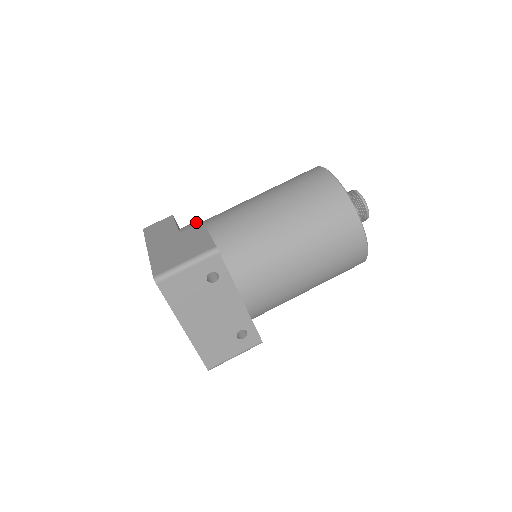
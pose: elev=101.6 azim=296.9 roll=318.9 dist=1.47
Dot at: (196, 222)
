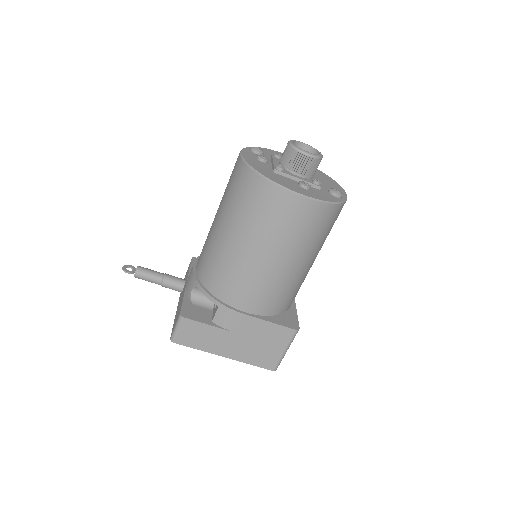
Dot at: (231, 315)
